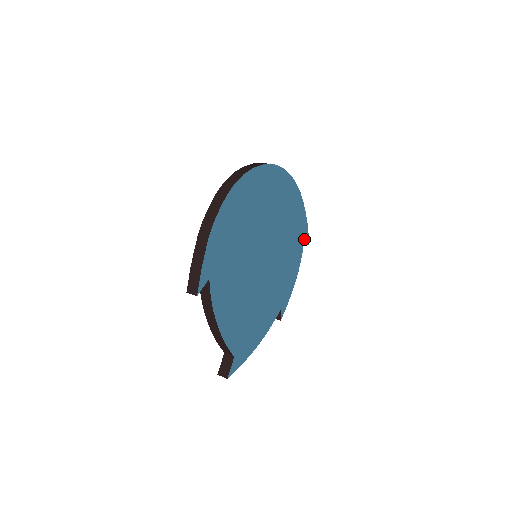
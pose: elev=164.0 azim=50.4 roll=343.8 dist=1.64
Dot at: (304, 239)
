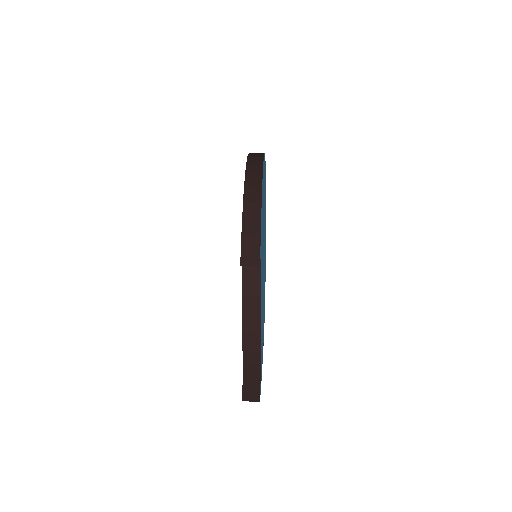
Dot at: occluded
